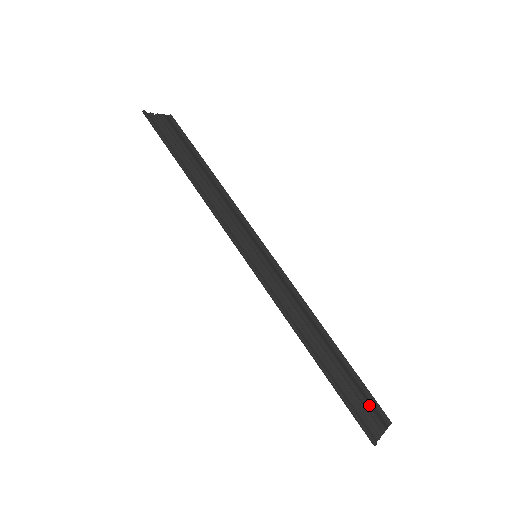
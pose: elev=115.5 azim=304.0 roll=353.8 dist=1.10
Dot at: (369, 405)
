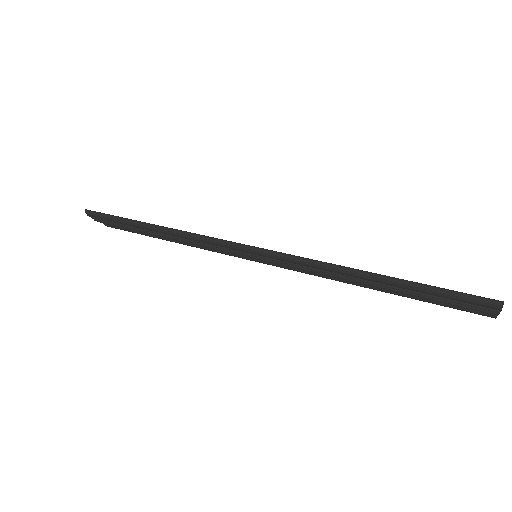
Dot at: occluded
